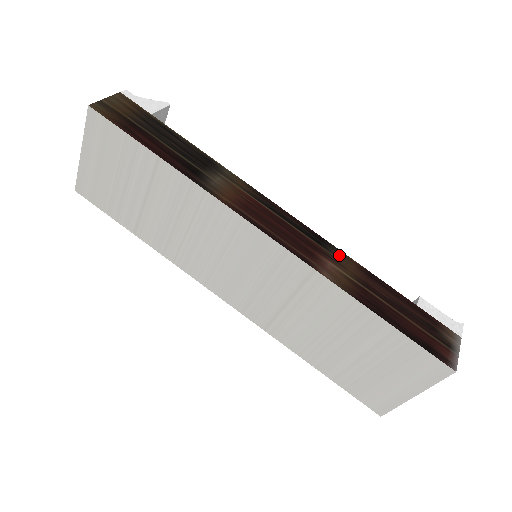
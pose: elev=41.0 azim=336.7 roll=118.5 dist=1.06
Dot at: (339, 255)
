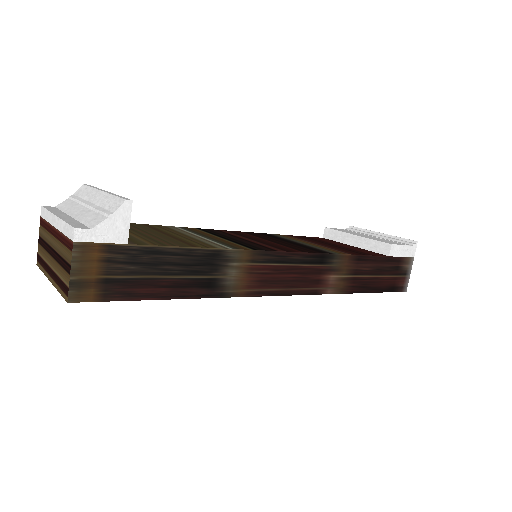
Dot at: (337, 261)
